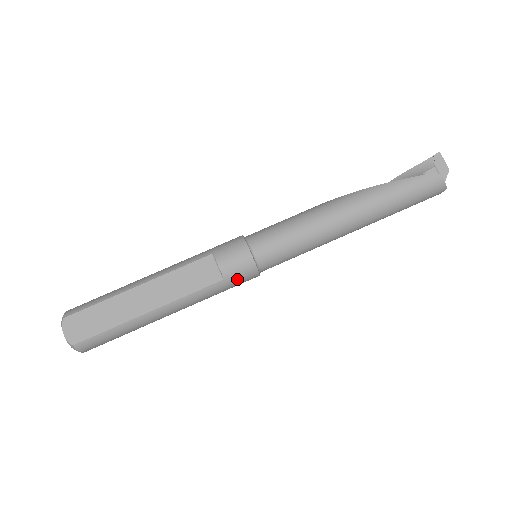
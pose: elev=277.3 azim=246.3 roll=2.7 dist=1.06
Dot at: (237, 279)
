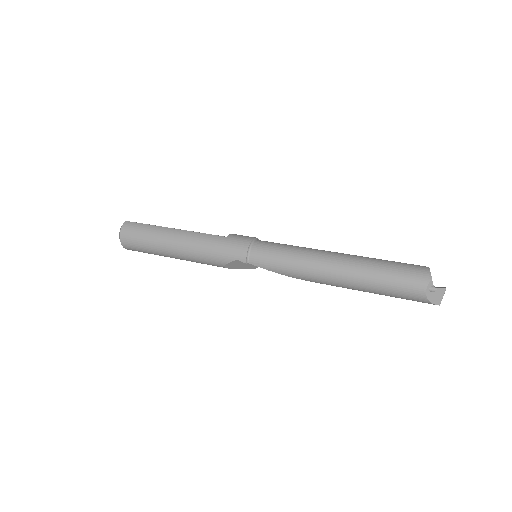
Dot at: (233, 242)
